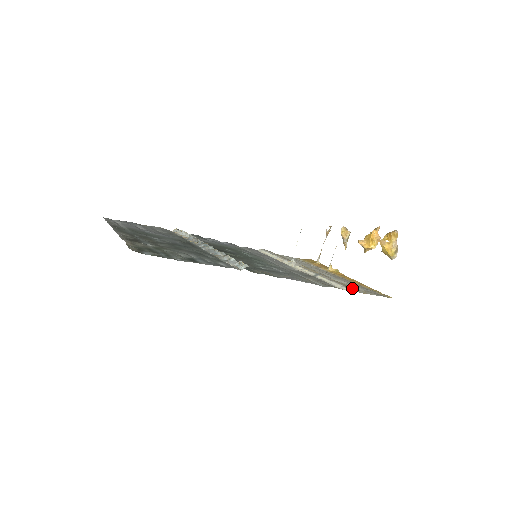
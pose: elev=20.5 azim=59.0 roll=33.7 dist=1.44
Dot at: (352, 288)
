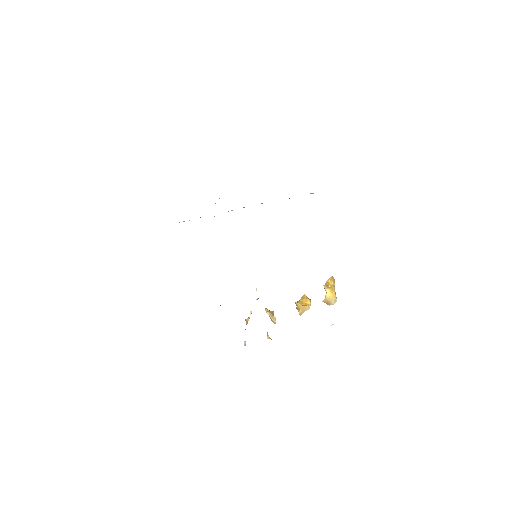
Dot at: occluded
